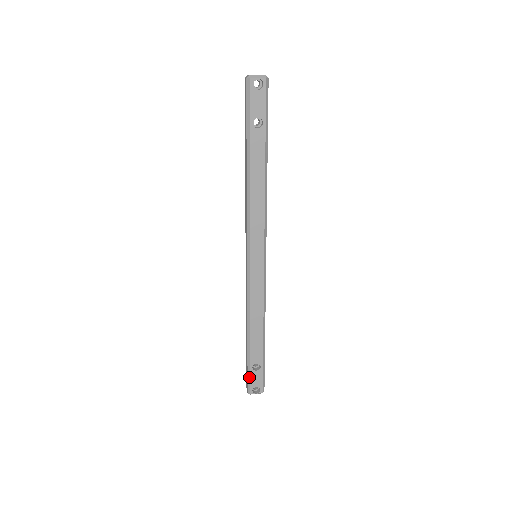
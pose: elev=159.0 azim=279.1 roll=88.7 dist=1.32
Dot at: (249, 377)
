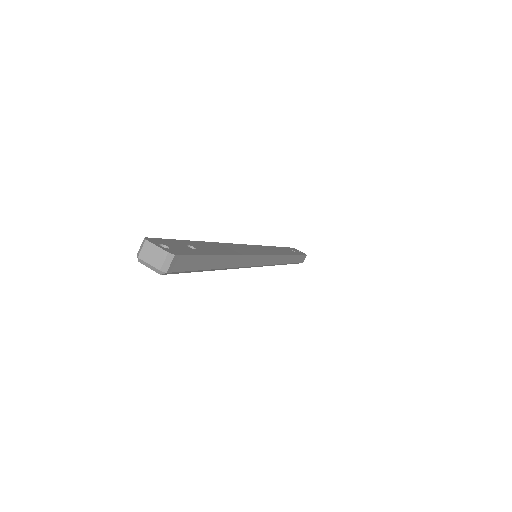
Dot at: occluded
